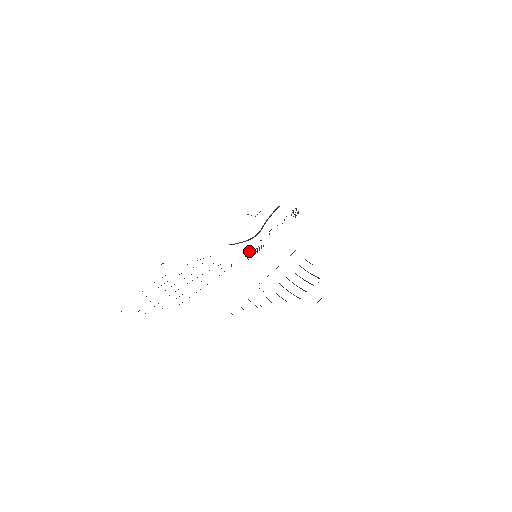
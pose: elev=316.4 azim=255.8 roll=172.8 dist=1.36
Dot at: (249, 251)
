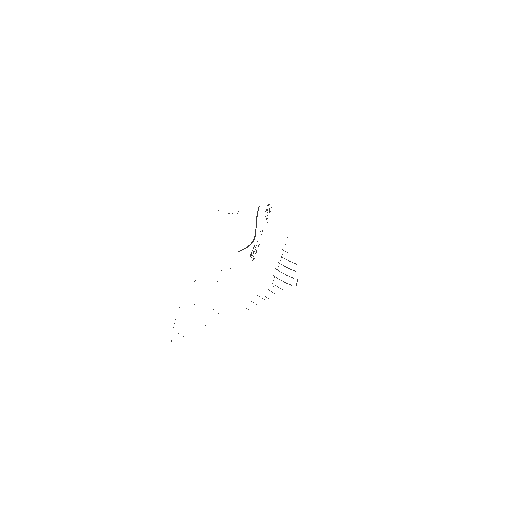
Dot at: (251, 253)
